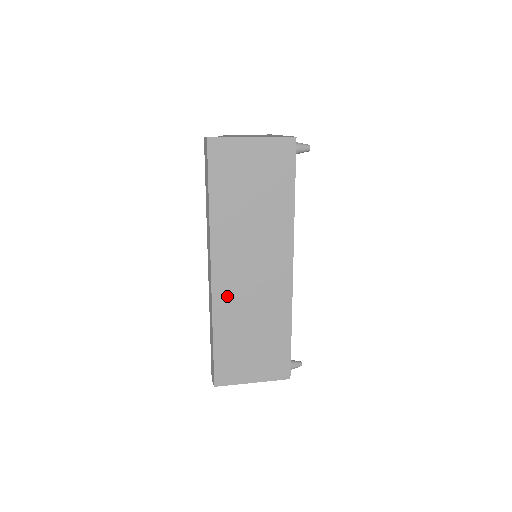
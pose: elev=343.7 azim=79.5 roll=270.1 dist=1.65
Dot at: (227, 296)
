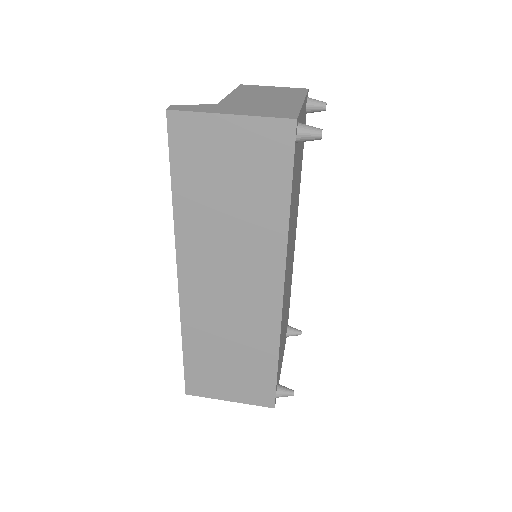
Dot at: (198, 308)
